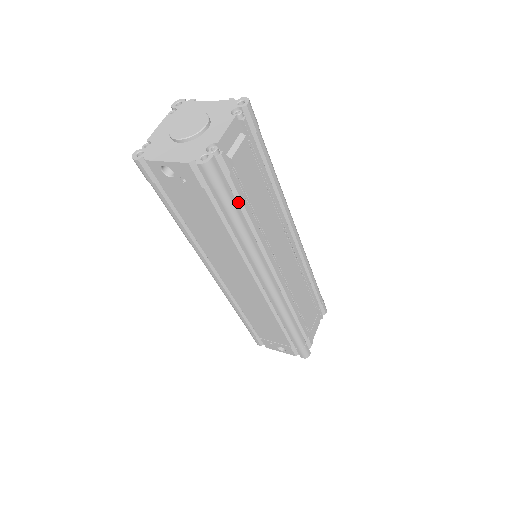
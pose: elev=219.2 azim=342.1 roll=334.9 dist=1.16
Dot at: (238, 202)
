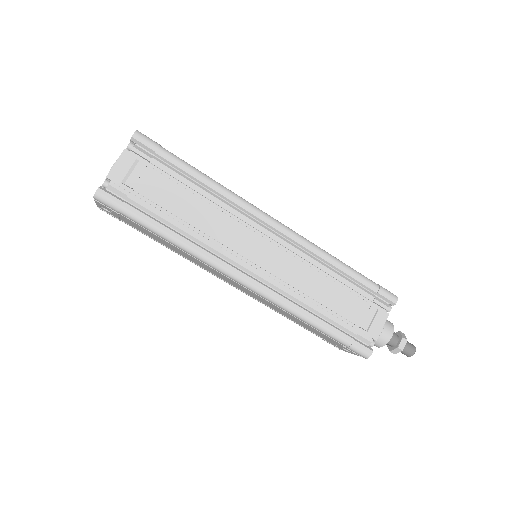
Dot at: (153, 215)
